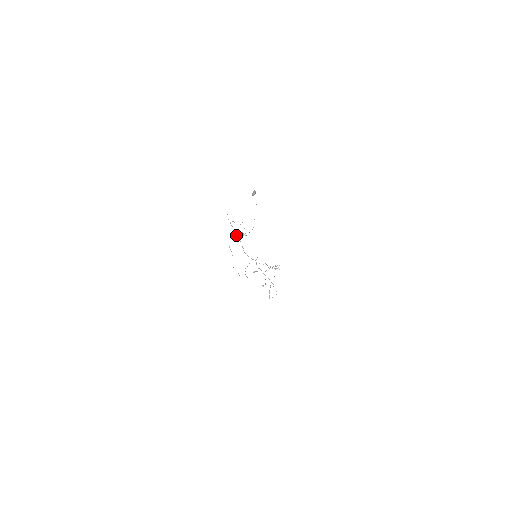
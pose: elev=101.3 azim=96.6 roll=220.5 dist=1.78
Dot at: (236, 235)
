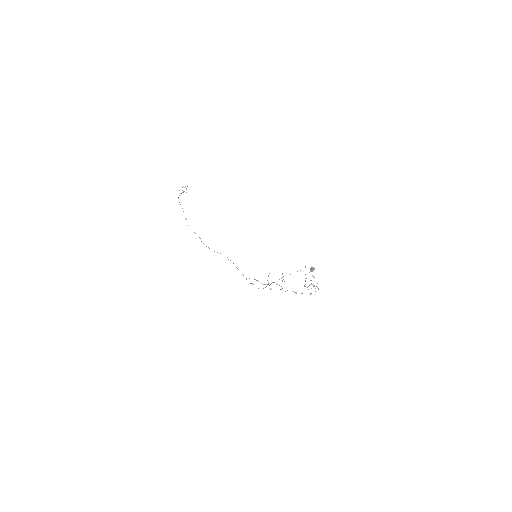
Dot at: occluded
